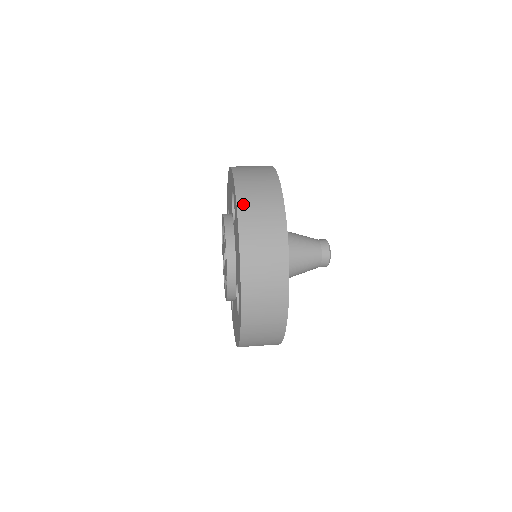
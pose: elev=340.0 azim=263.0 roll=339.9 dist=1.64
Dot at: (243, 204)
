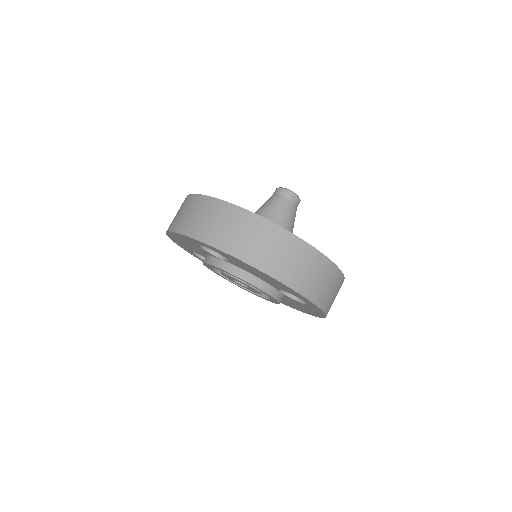
Dot at: (229, 247)
